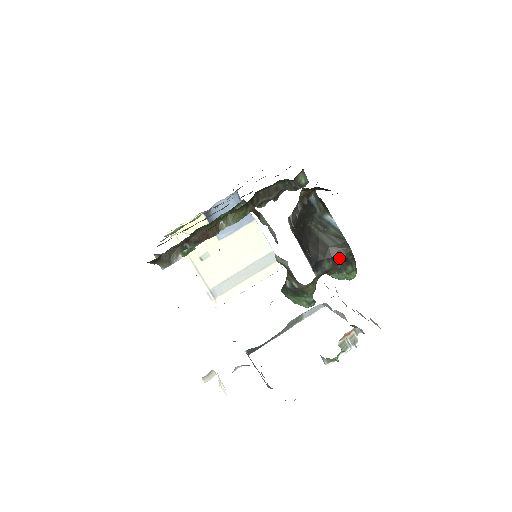
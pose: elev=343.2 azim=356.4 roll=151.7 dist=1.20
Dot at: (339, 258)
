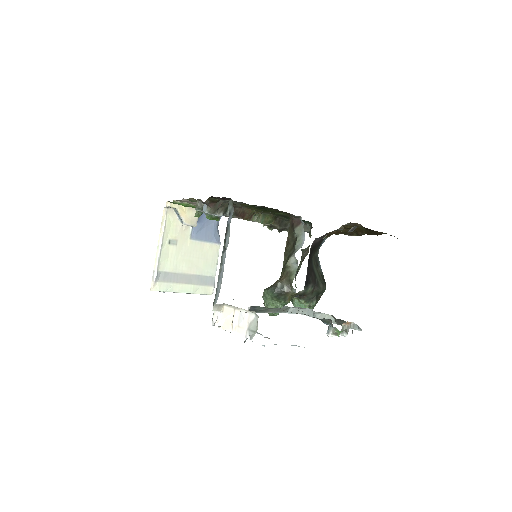
Dot at: (318, 289)
